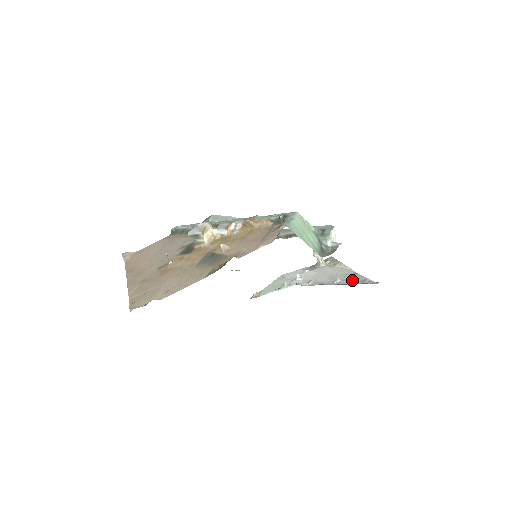
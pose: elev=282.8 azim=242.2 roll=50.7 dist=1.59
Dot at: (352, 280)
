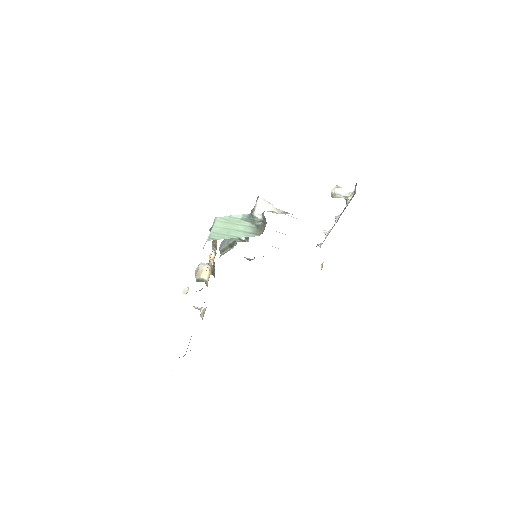
Dot at: occluded
